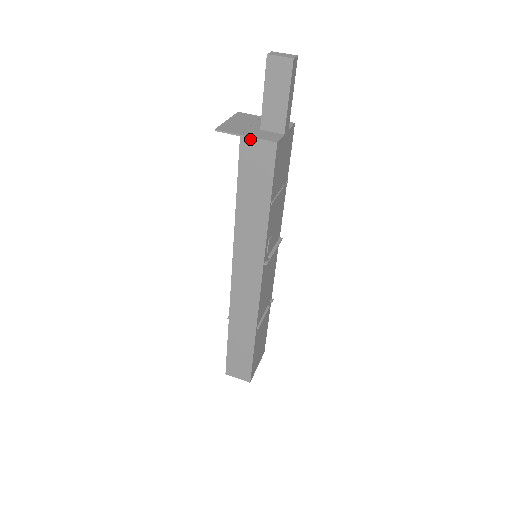
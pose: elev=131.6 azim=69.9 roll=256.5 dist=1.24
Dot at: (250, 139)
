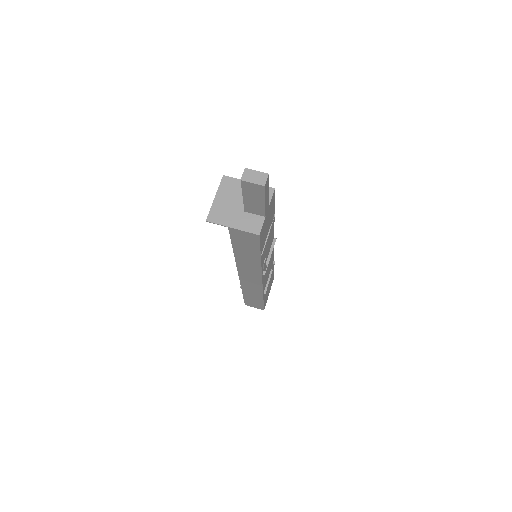
Dot at: (237, 230)
